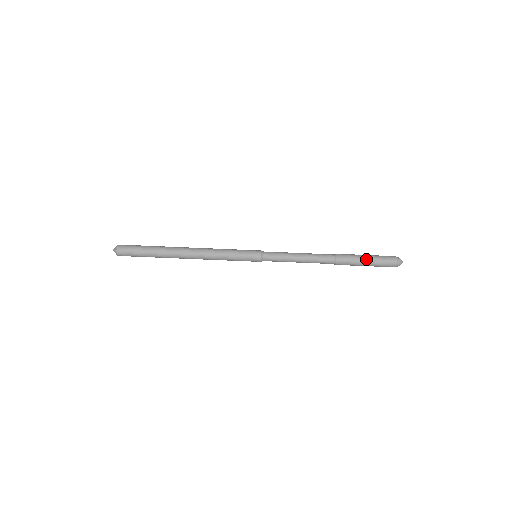
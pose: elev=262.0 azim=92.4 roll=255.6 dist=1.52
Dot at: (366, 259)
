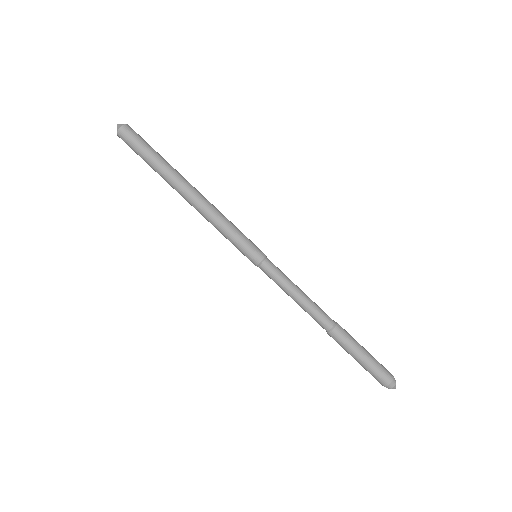
Dot at: (363, 354)
